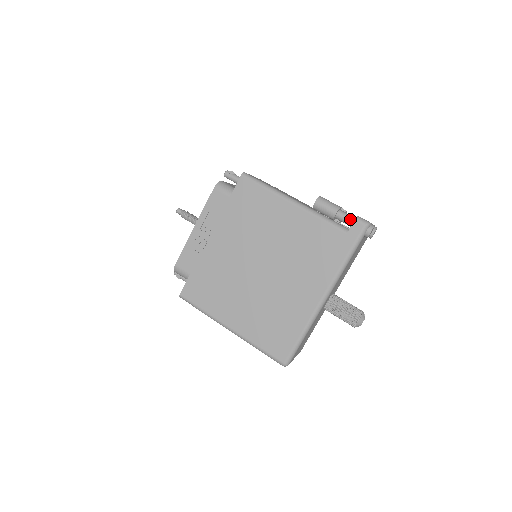
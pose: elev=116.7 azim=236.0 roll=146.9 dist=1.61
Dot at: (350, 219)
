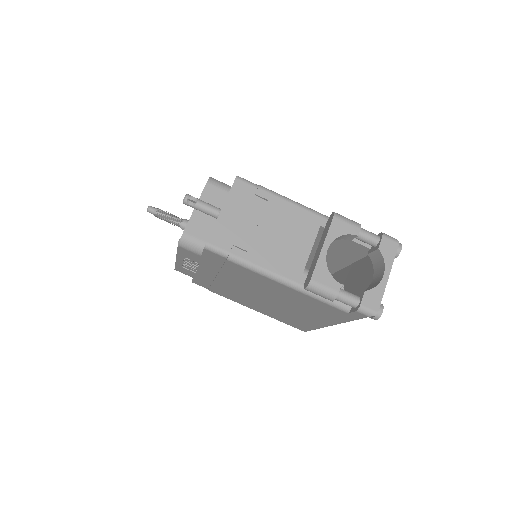
Dot at: (351, 306)
